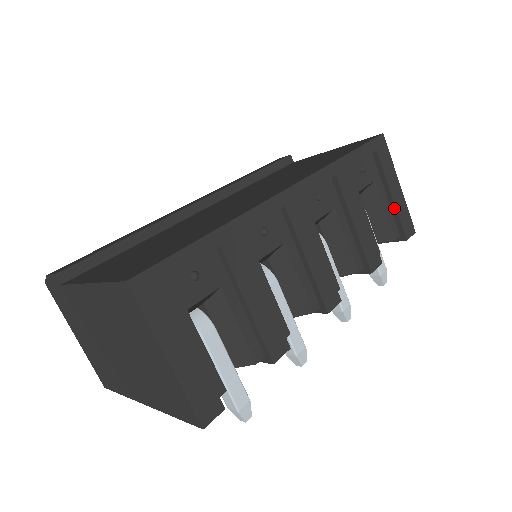
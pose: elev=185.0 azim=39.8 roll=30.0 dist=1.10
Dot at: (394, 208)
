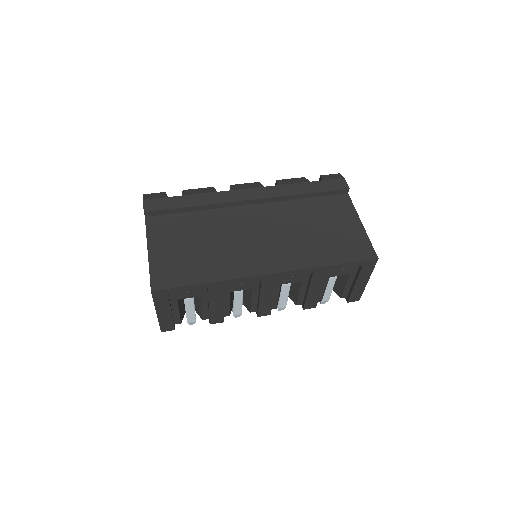
Dot at: (352, 289)
